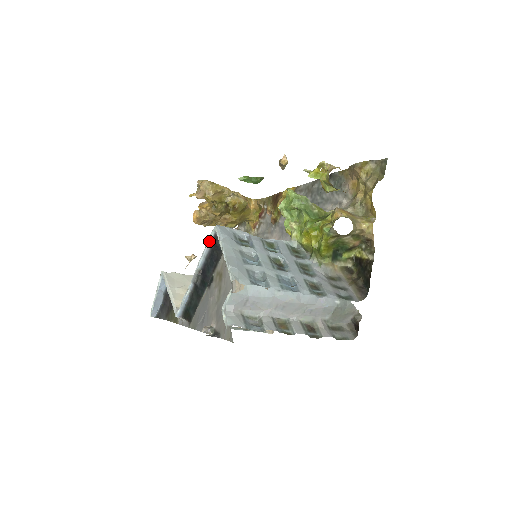
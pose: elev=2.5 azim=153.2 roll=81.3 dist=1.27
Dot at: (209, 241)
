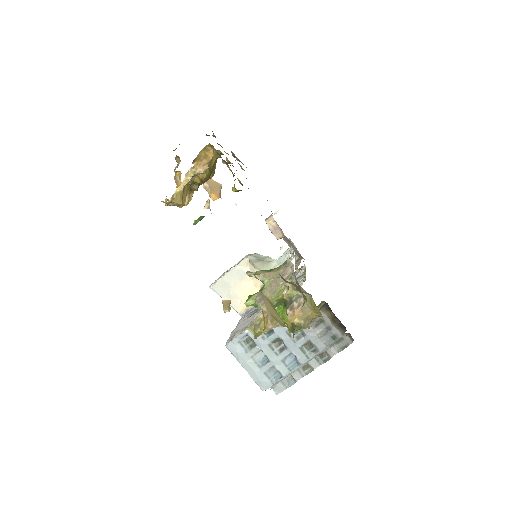
Dot at: occluded
